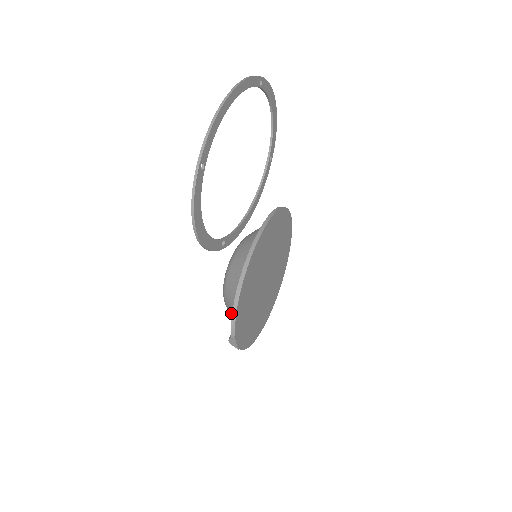
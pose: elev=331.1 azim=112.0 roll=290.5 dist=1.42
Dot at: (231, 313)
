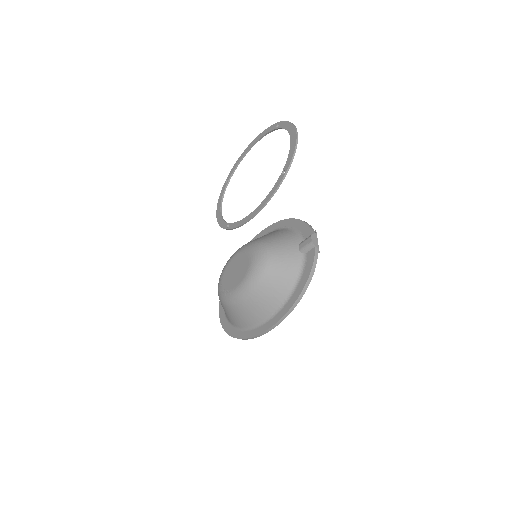
Dot at: (287, 243)
